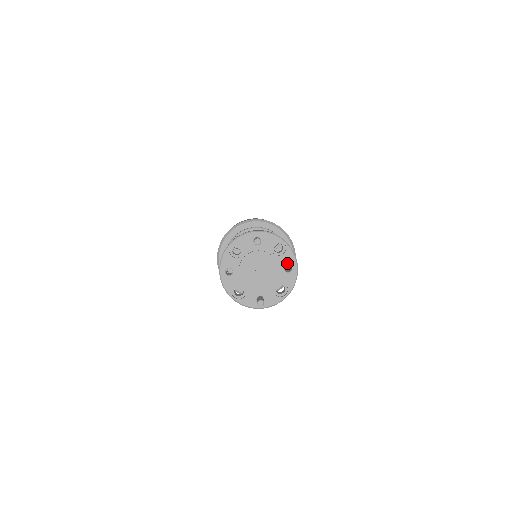
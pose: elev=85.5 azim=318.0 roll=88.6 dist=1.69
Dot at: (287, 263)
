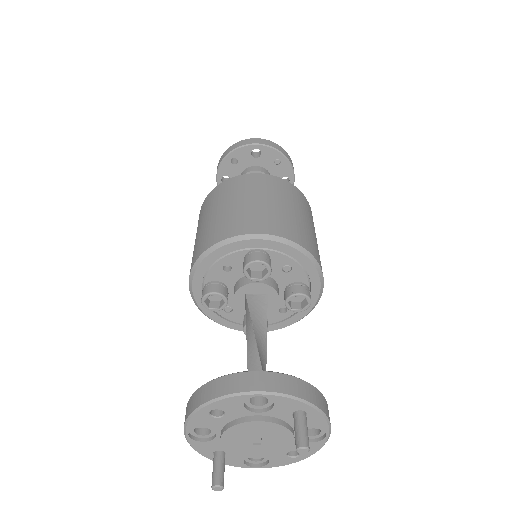
Dot at: occluded
